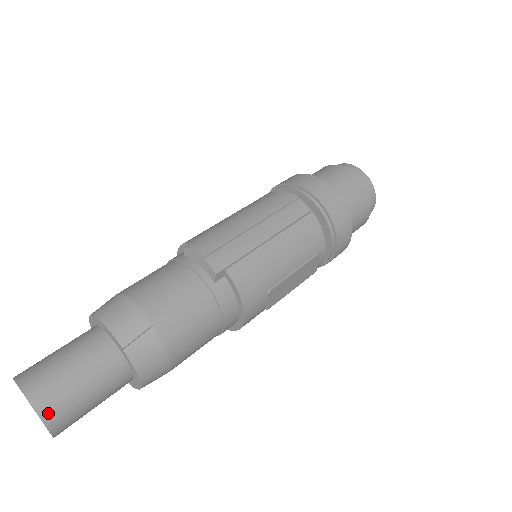
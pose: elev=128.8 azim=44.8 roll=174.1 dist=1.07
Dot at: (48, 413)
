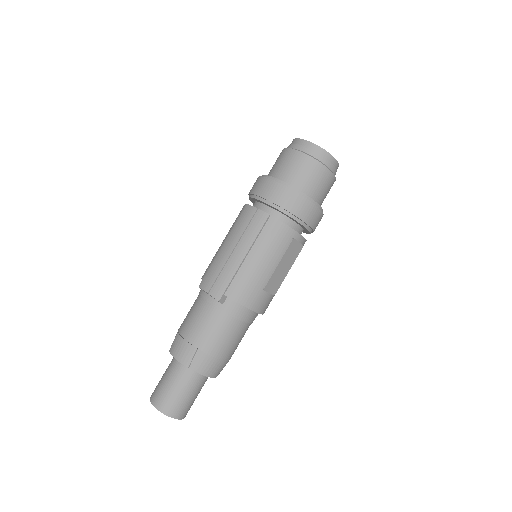
Dot at: (170, 412)
